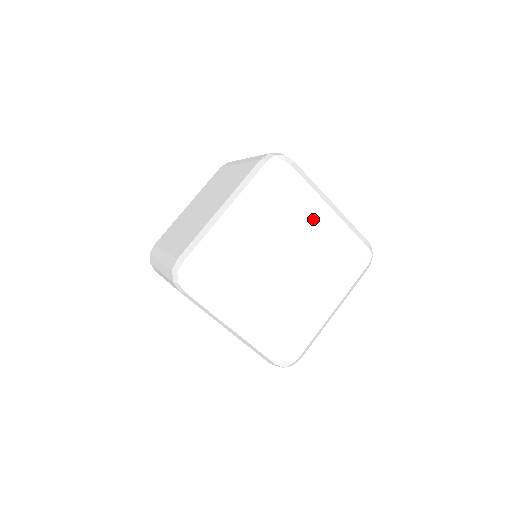
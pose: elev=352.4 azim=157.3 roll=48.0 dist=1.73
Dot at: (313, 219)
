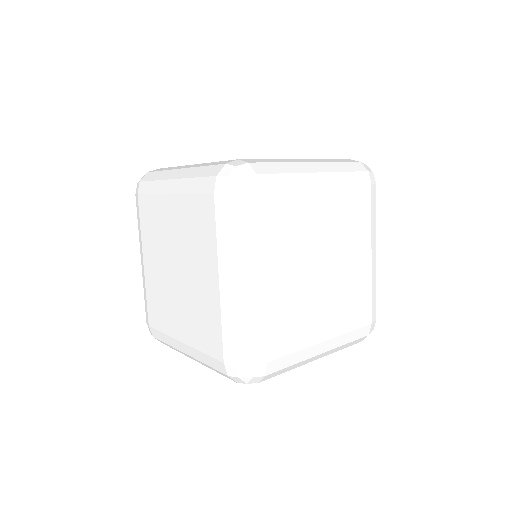
Dot at: (311, 203)
